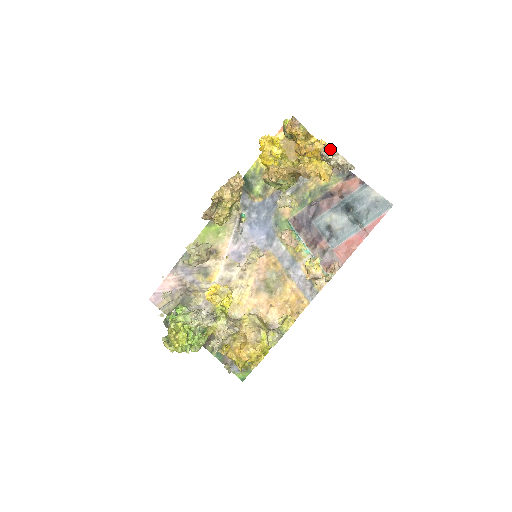
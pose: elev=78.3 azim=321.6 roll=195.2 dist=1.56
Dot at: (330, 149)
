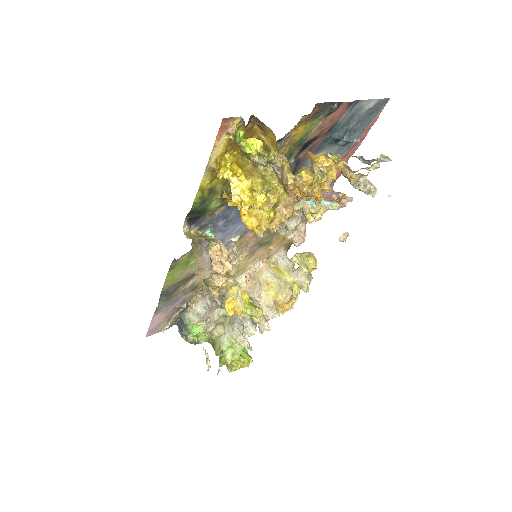
Dot at: (365, 176)
